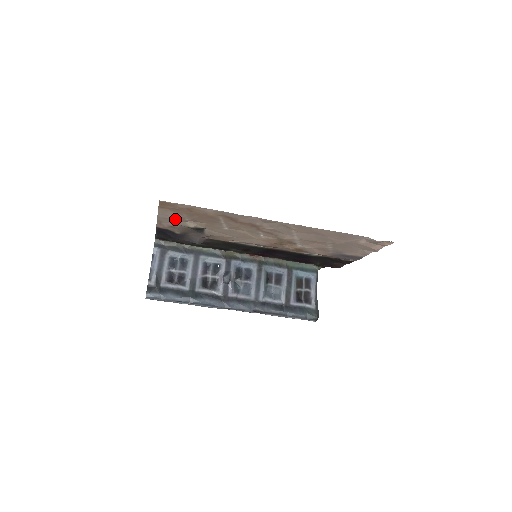
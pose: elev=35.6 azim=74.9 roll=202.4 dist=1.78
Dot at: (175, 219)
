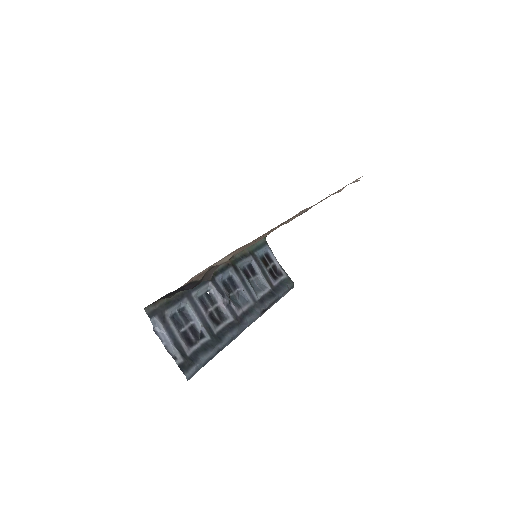
Dot at: (218, 261)
